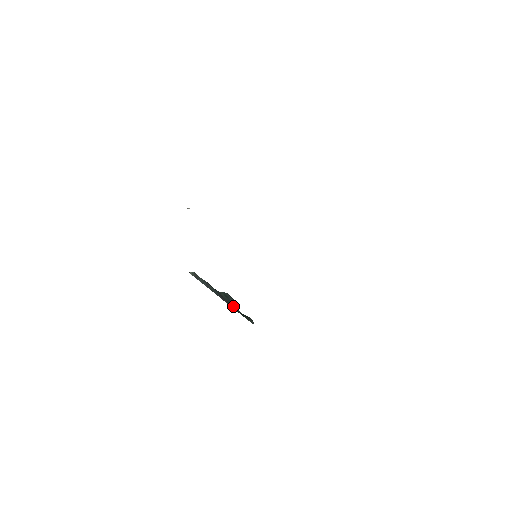
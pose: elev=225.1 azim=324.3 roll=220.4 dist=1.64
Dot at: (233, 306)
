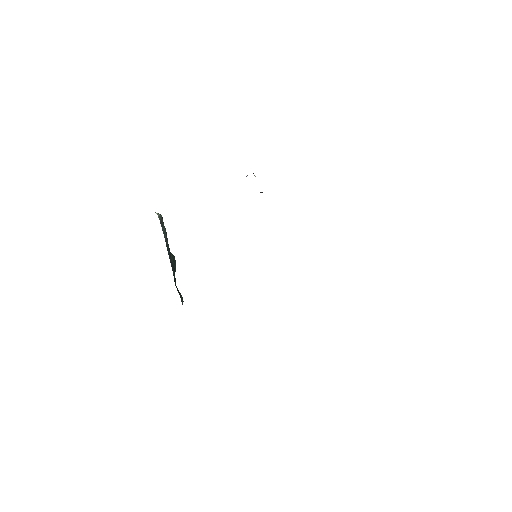
Dot at: (174, 274)
